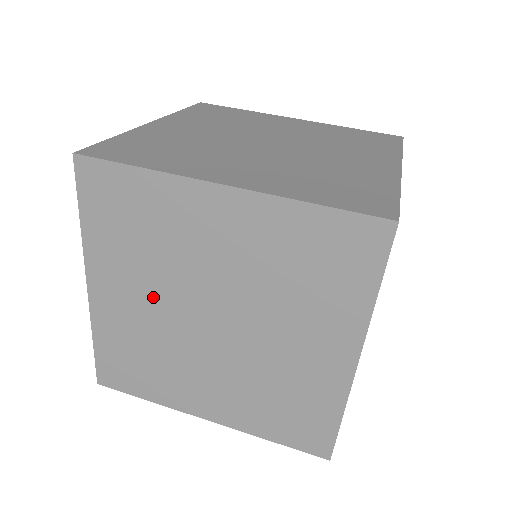
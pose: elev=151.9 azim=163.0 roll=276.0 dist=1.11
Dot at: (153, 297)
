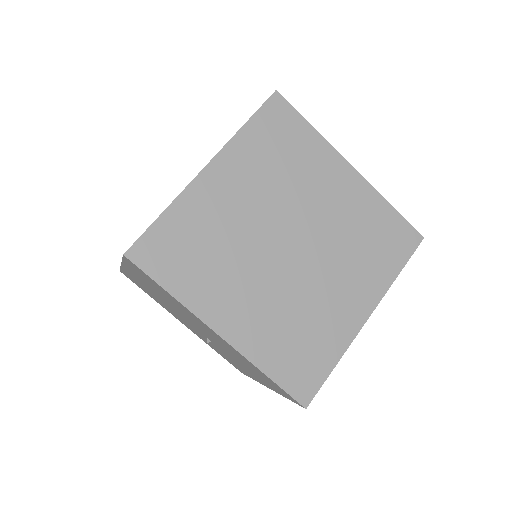
Dot at: (253, 280)
